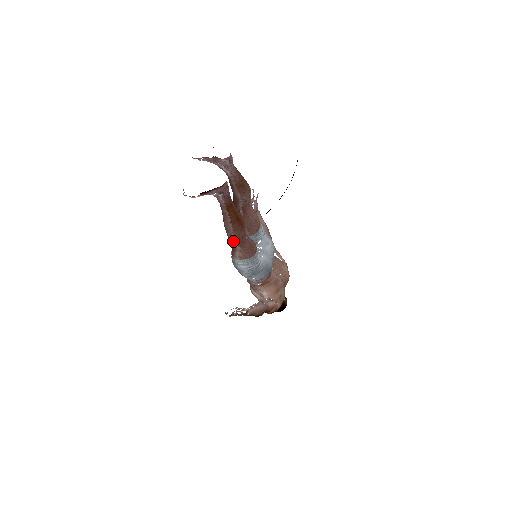
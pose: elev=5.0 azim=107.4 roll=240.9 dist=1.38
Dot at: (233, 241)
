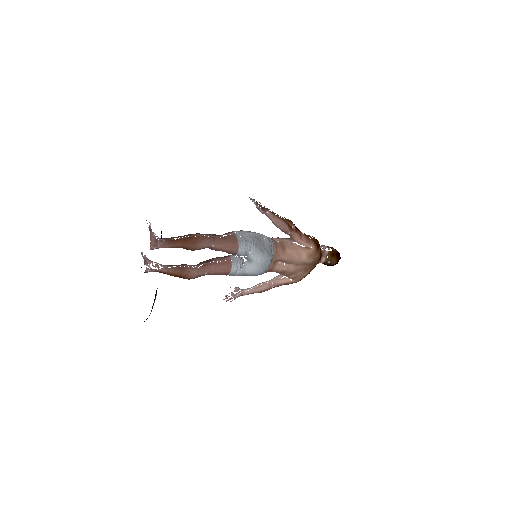
Dot at: occluded
